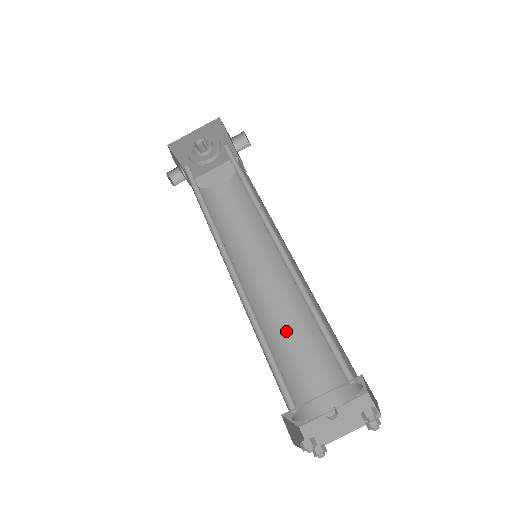
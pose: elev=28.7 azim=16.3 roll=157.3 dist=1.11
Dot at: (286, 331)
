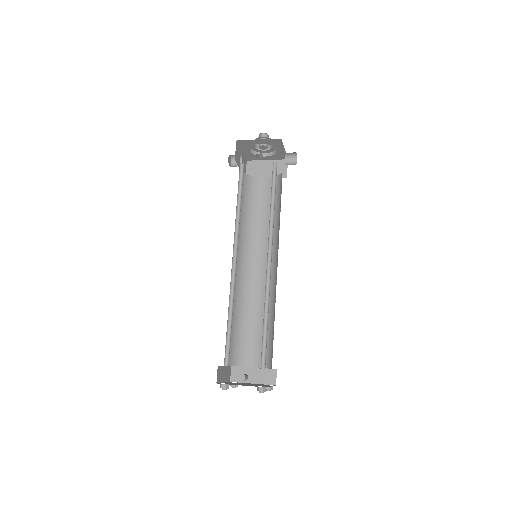
Dot at: (252, 309)
